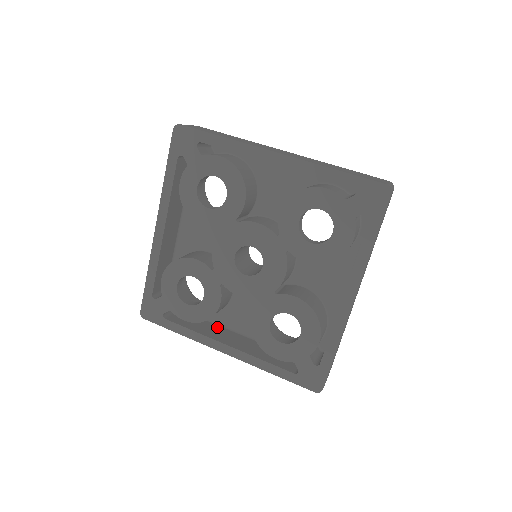
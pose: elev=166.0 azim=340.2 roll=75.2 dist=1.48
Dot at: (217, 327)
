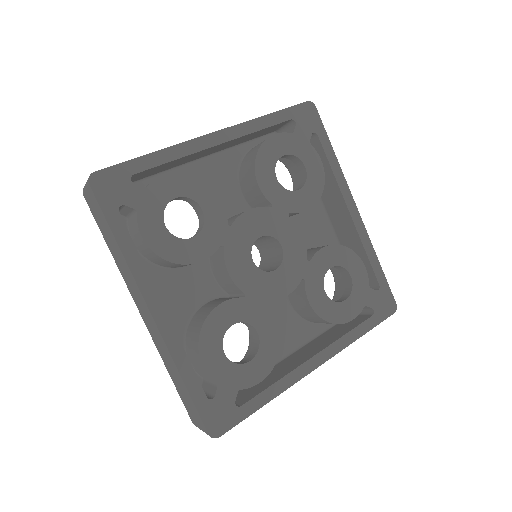
Dot at: (276, 367)
